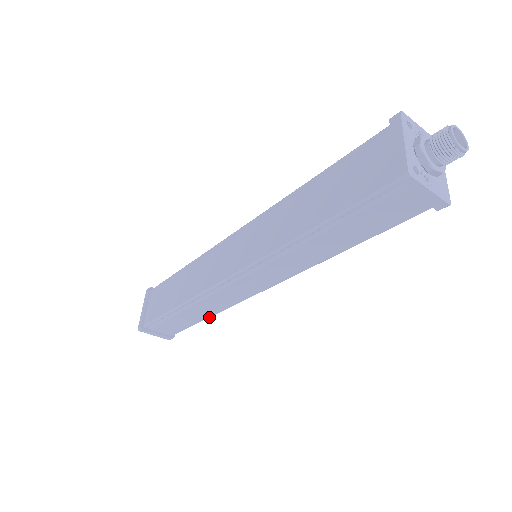
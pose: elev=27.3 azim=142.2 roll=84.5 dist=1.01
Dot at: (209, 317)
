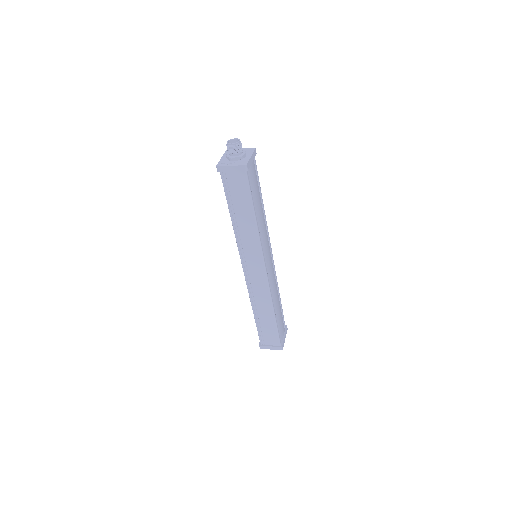
Dot at: (273, 313)
